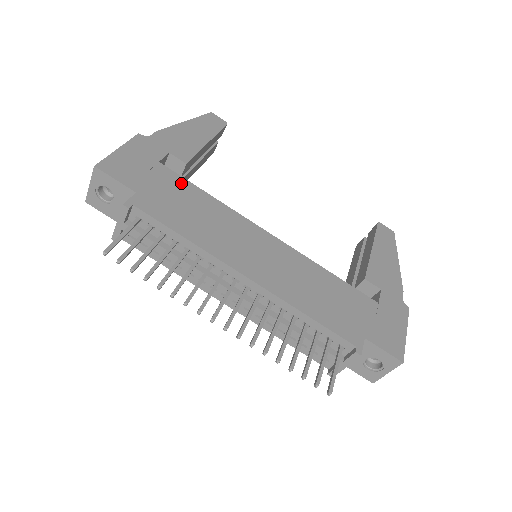
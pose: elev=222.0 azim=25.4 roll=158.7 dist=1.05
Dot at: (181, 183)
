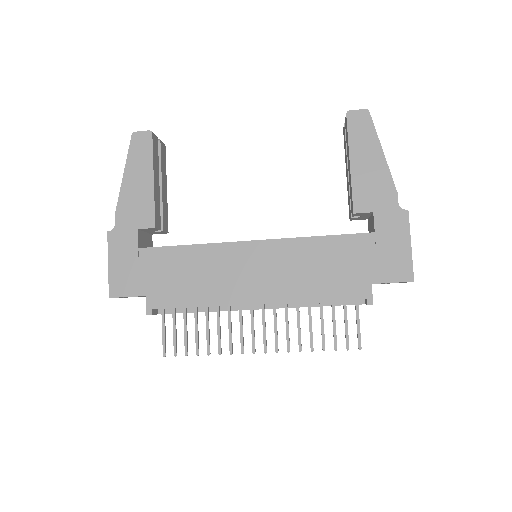
Dot at: (165, 254)
